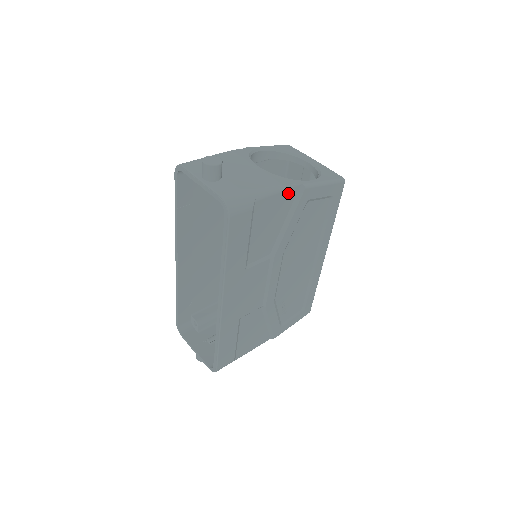
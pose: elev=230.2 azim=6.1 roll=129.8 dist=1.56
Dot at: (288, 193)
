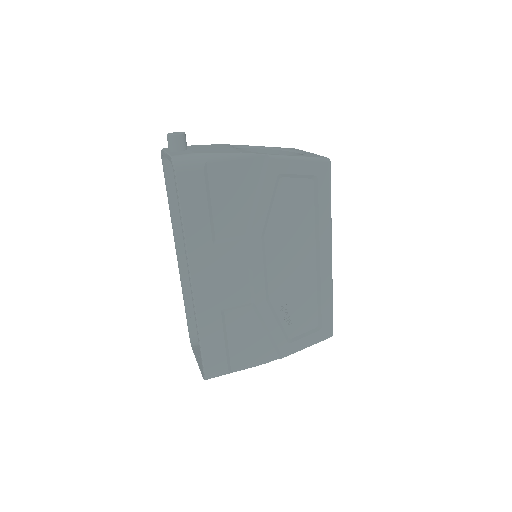
Dot at: (250, 162)
